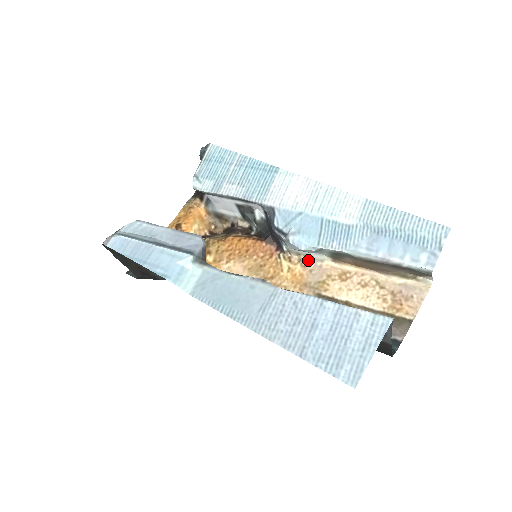
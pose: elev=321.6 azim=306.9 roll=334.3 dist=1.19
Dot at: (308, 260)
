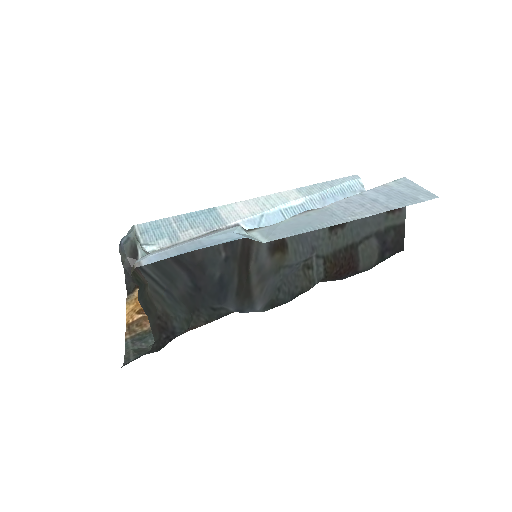
Dot at: occluded
